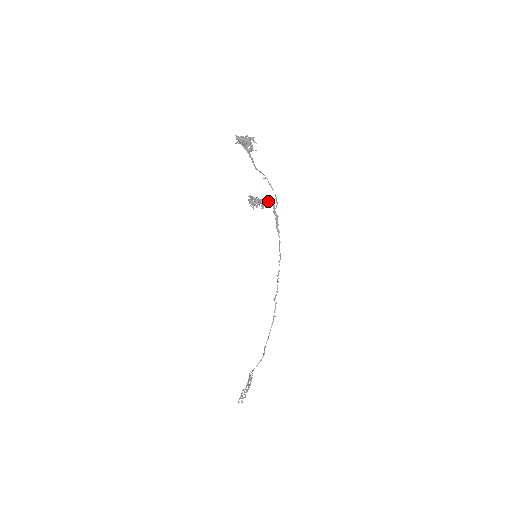
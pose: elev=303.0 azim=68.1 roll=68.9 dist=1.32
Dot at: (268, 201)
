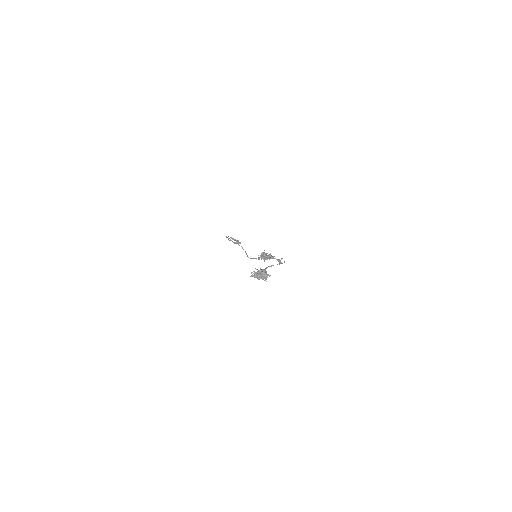
Dot at: (277, 260)
